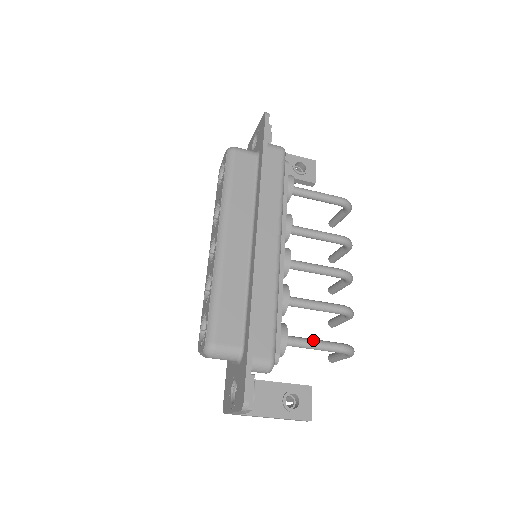
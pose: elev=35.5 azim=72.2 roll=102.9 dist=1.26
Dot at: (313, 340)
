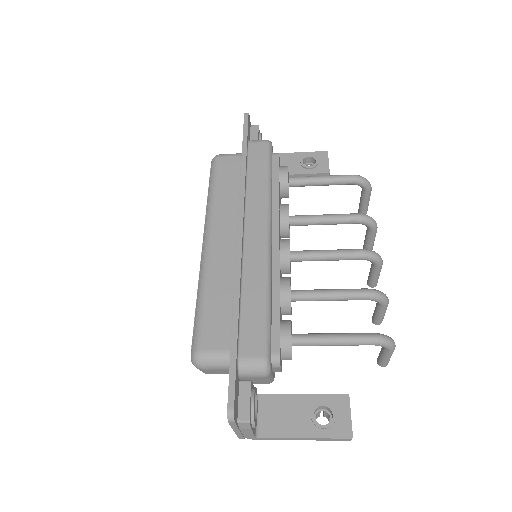
Dot at: (330, 334)
